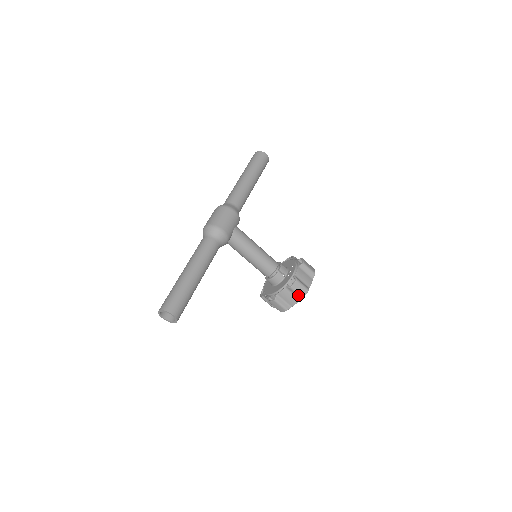
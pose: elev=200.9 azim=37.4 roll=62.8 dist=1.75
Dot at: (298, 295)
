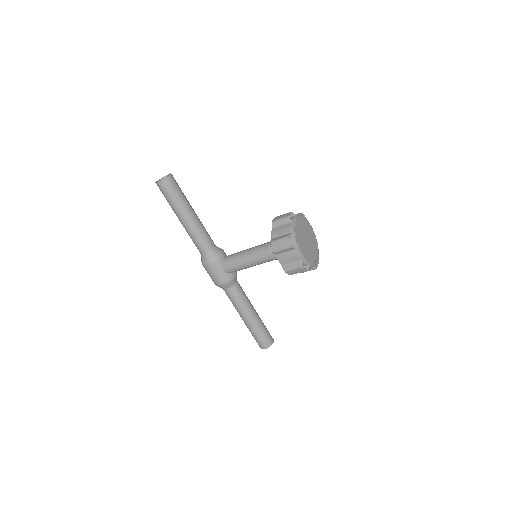
Dot at: occluded
